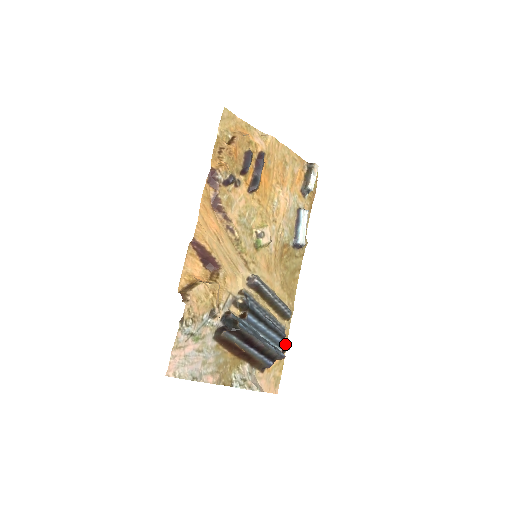
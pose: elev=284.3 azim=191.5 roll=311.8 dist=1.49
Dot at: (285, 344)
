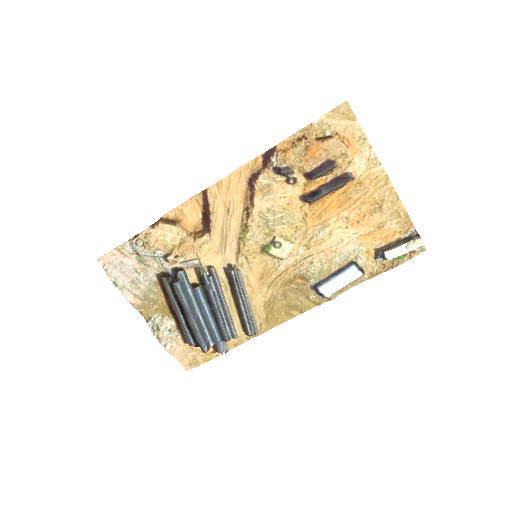
Dot at: (224, 347)
